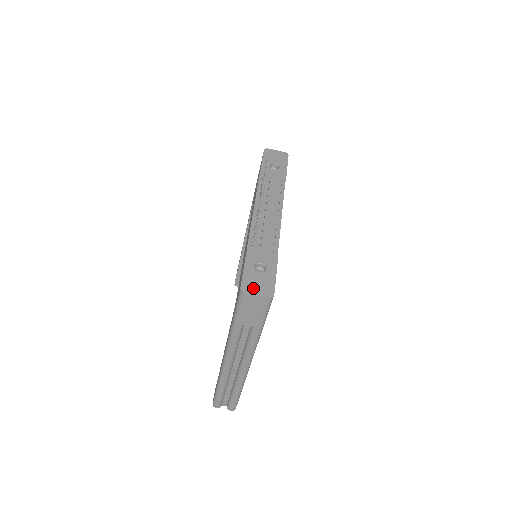
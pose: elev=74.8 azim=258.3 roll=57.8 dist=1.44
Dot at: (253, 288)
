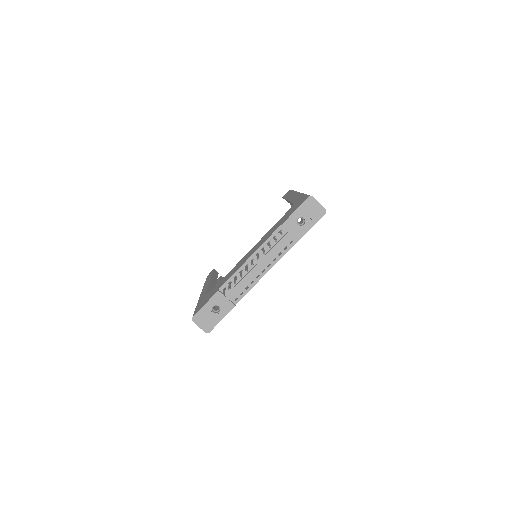
Dot at: (200, 321)
